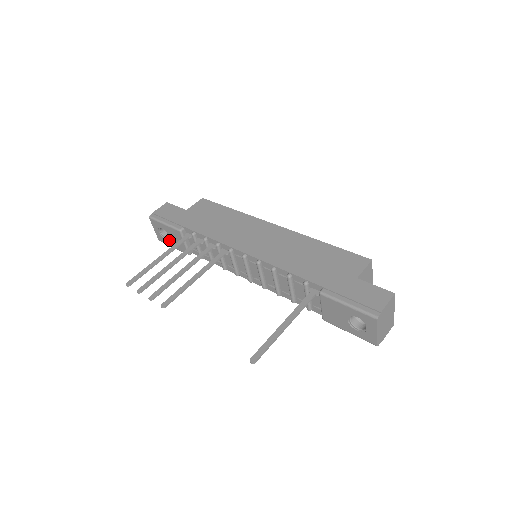
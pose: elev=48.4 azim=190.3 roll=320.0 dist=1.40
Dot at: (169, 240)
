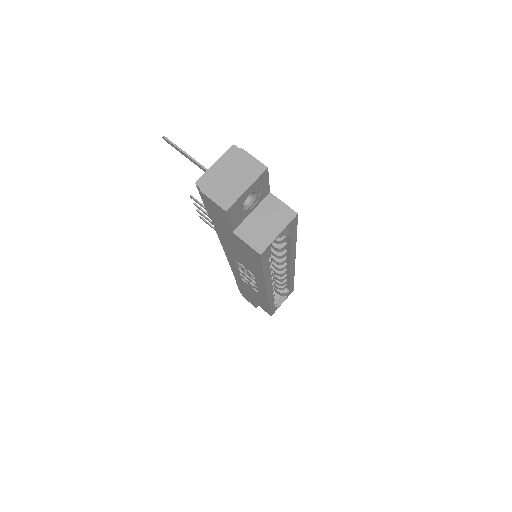
Dot at: occluded
